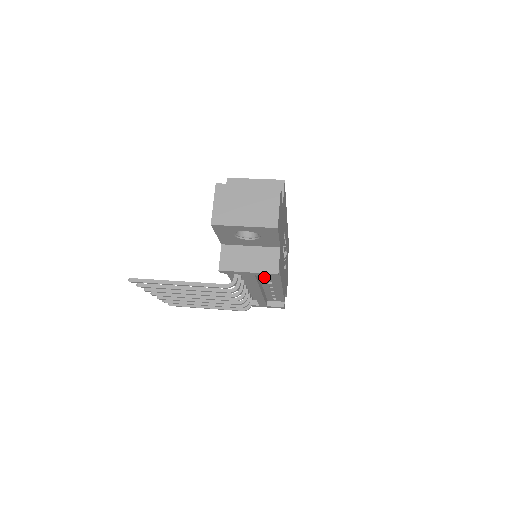
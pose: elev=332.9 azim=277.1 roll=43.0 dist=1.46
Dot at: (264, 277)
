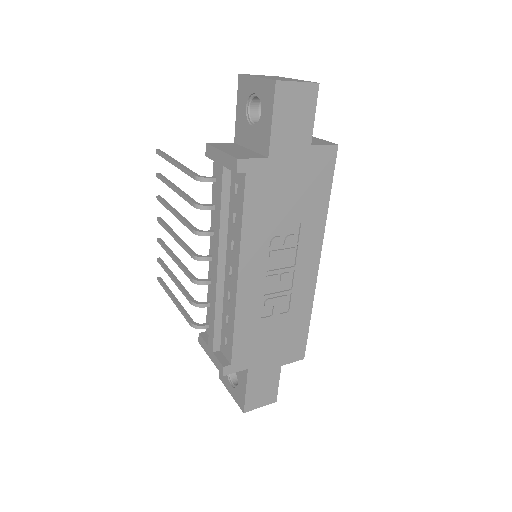
Dot at: (232, 215)
